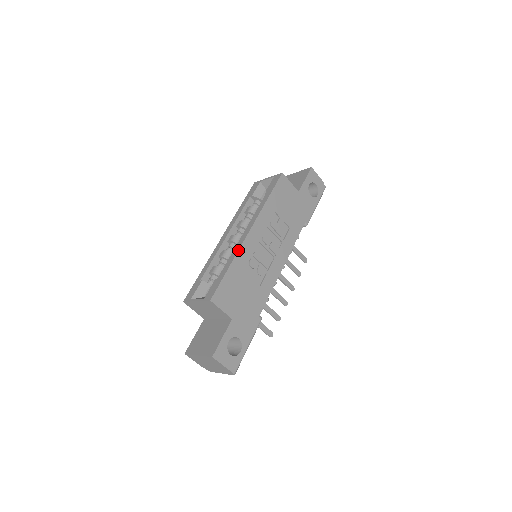
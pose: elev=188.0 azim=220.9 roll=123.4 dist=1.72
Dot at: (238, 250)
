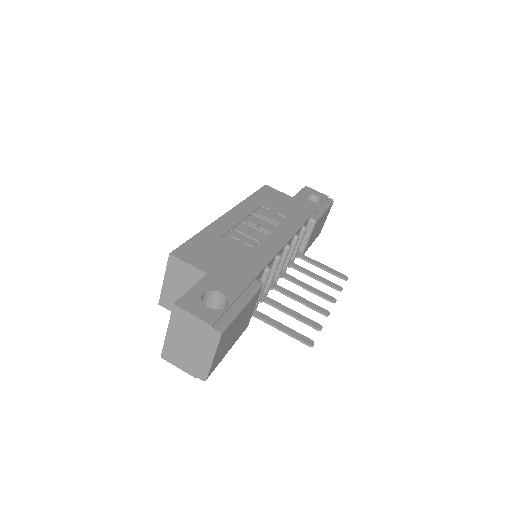
Dot at: (211, 223)
